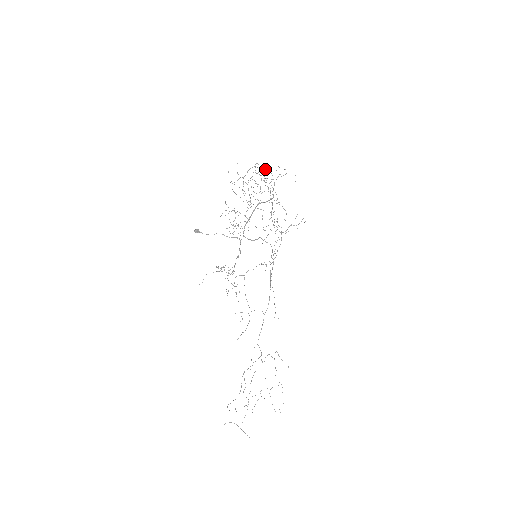
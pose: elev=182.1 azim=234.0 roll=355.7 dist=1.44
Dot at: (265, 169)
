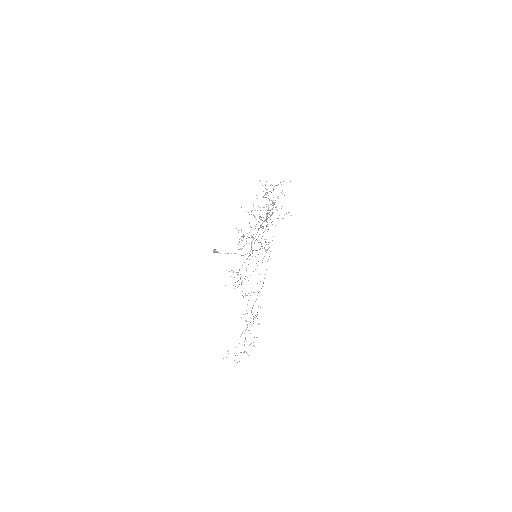
Dot at: occluded
